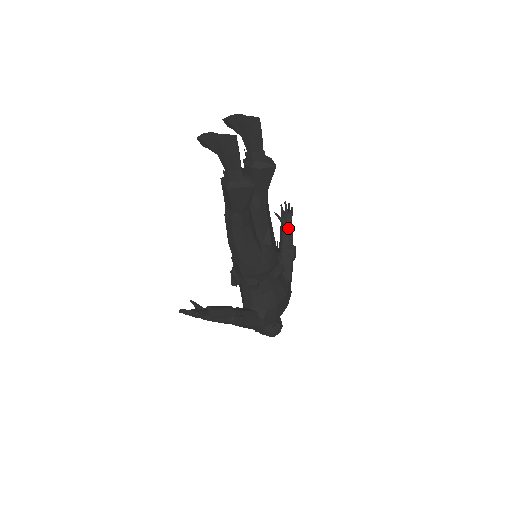
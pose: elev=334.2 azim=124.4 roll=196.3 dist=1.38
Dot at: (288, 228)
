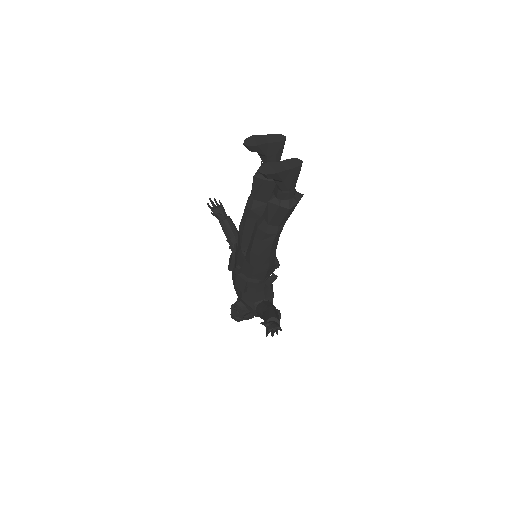
Dot at: (230, 221)
